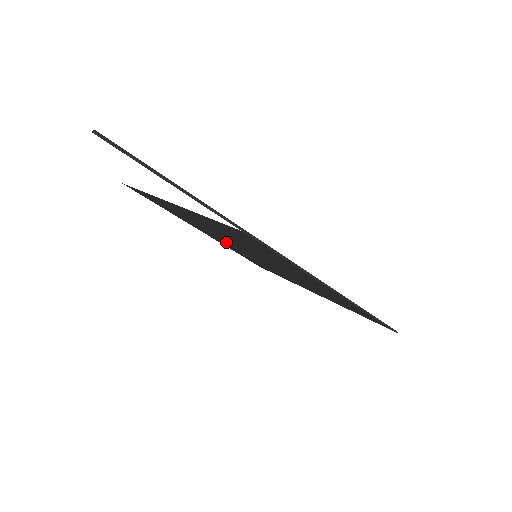
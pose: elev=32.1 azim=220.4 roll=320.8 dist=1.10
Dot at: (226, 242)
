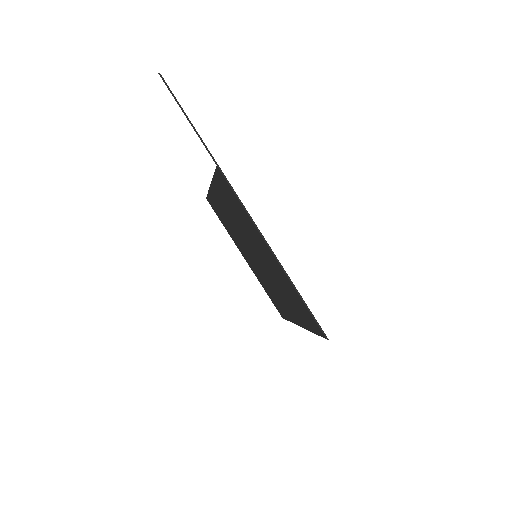
Dot at: (249, 256)
